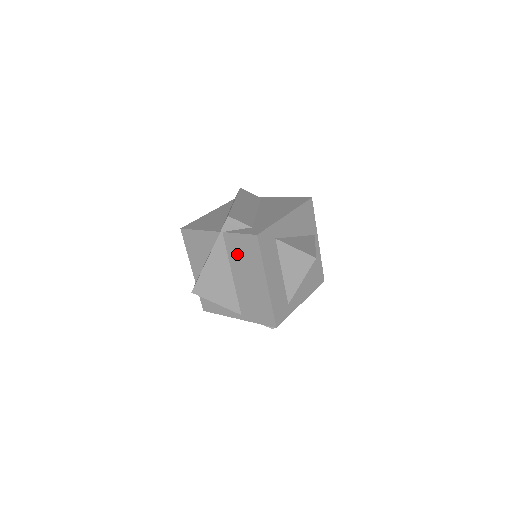
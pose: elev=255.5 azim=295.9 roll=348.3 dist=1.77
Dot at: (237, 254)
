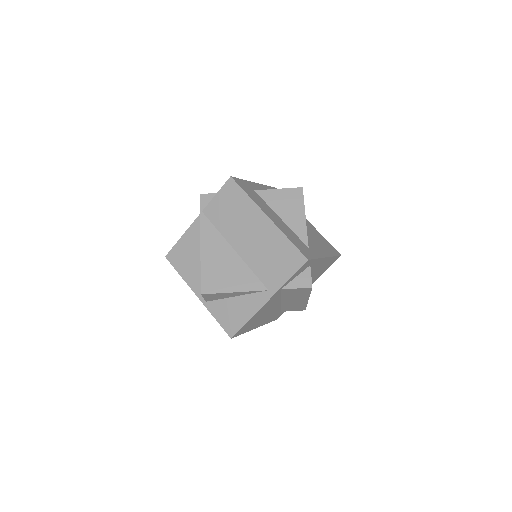
Dot at: (225, 219)
